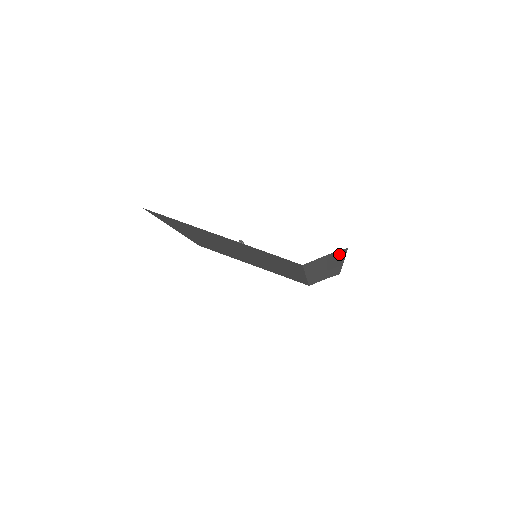
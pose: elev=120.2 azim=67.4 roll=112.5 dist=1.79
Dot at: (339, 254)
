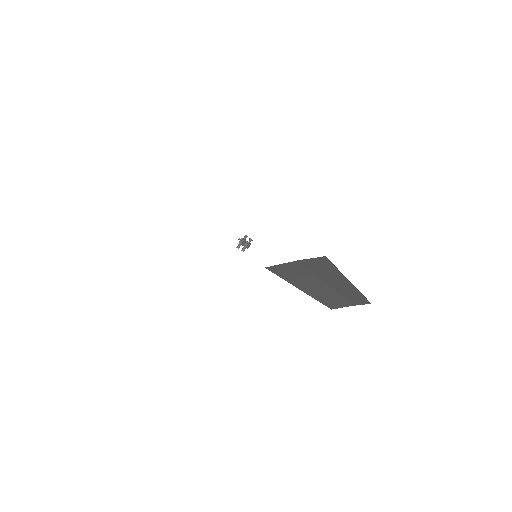
Dot at: (323, 265)
